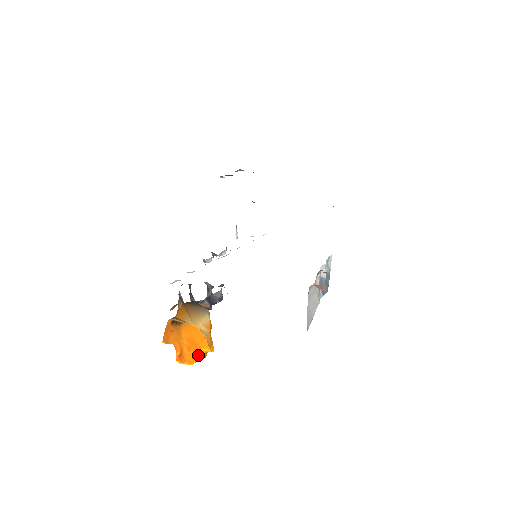
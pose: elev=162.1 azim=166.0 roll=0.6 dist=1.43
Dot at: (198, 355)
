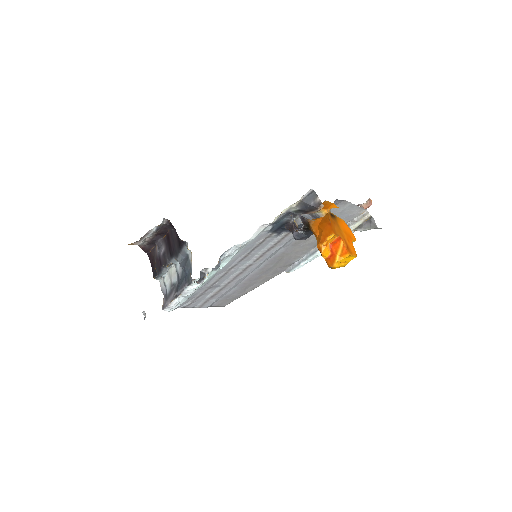
Dot at: occluded
